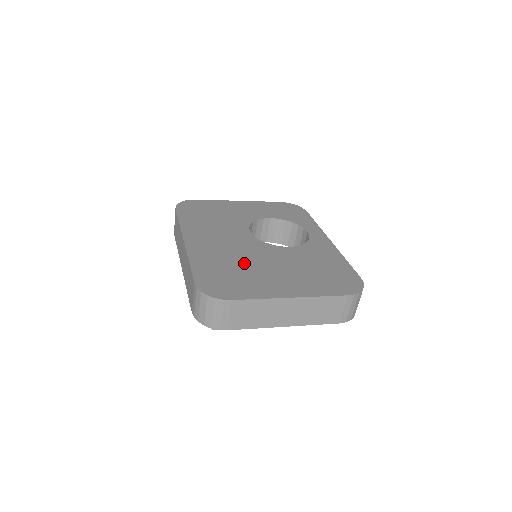
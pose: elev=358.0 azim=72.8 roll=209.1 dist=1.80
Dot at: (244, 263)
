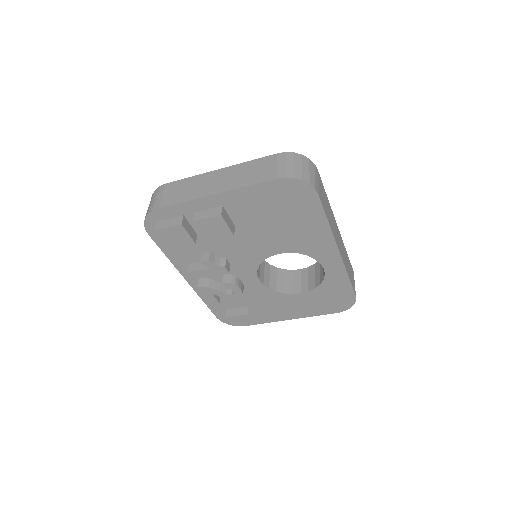
Dot at: occluded
